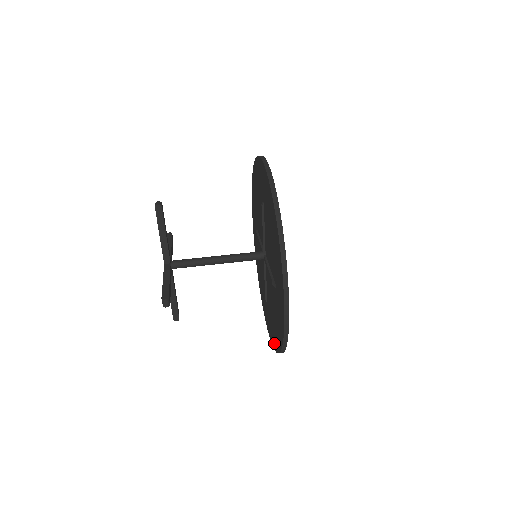
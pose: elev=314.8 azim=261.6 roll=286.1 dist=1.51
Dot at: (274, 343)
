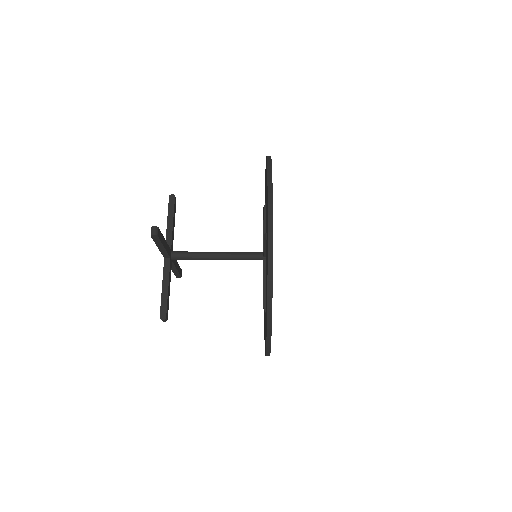
Dot at: (266, 327)
